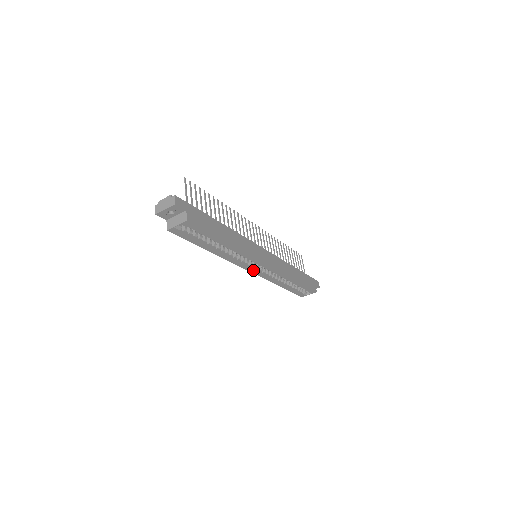
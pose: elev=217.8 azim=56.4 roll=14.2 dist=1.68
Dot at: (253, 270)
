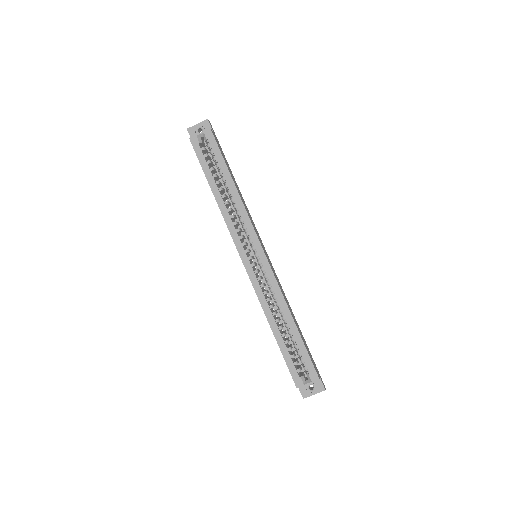
Dot at: (248, 263)
